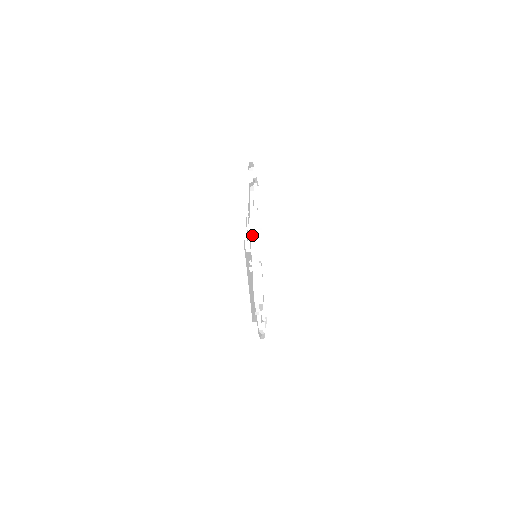
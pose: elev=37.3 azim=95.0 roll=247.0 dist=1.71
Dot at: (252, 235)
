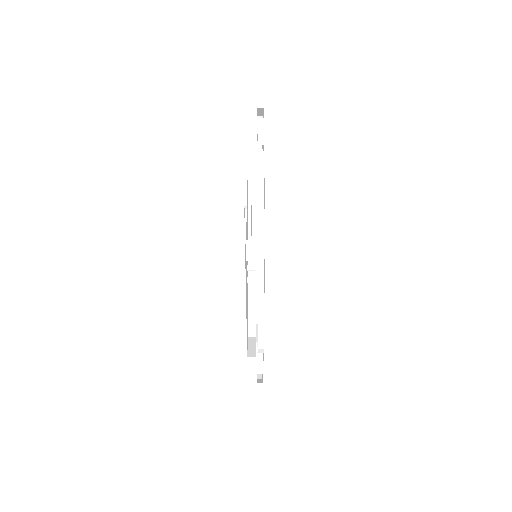
Dot at: (261, 240)
